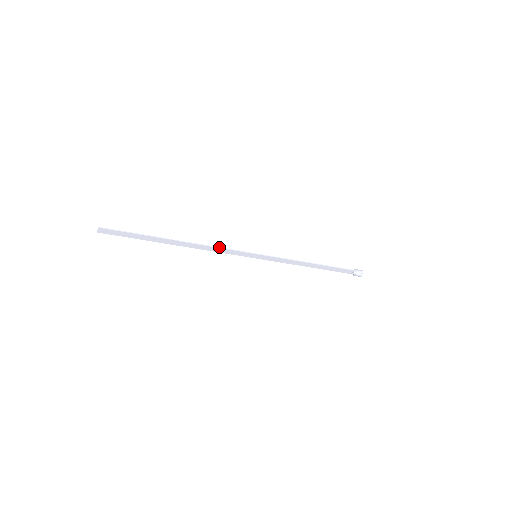
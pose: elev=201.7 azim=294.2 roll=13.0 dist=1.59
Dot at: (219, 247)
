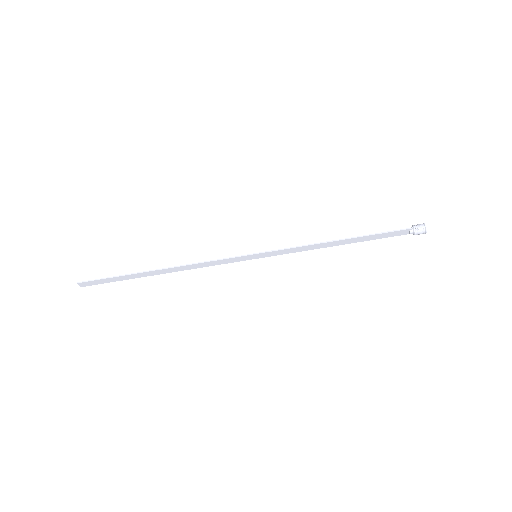
Dot at: (205, 261)
